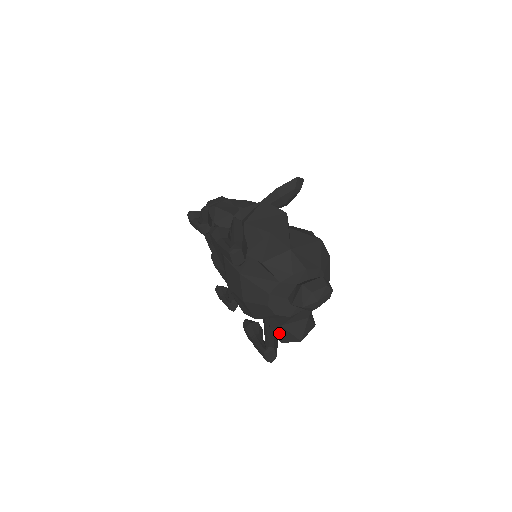
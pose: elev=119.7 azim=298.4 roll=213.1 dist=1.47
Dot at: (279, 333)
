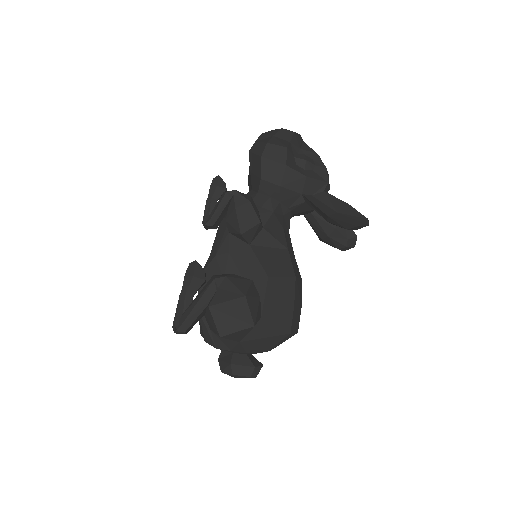
Dot at: occluded
